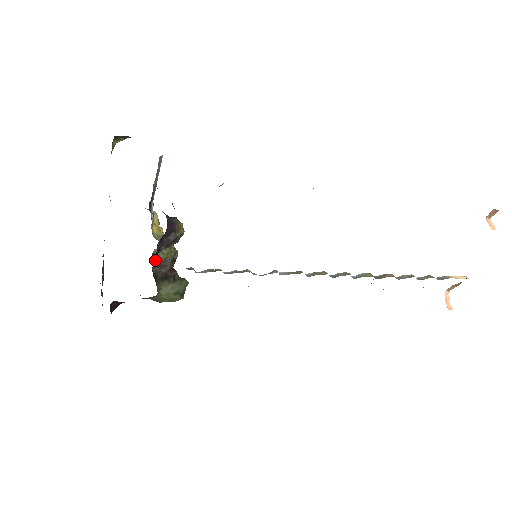
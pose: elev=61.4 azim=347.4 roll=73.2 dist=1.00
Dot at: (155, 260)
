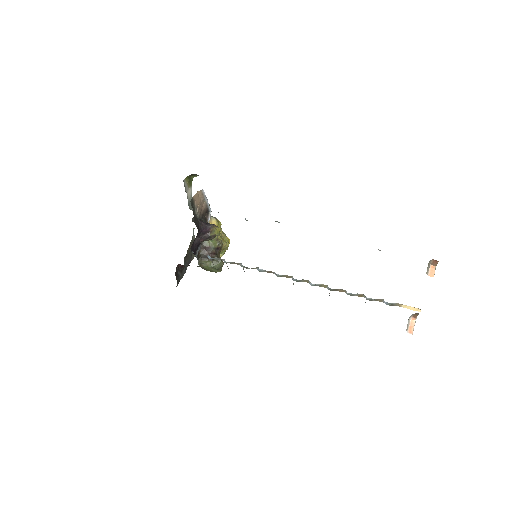
Dot at: (203, 246)
